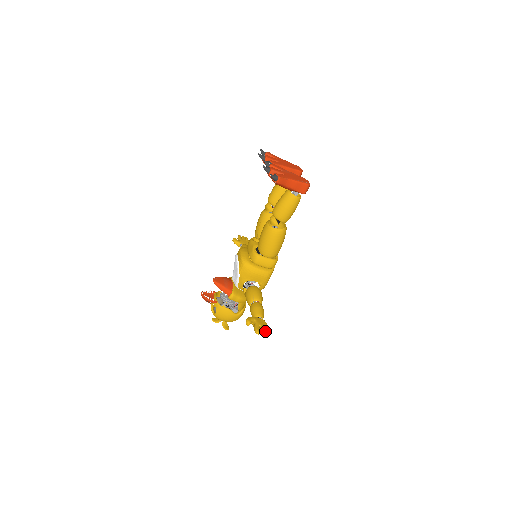
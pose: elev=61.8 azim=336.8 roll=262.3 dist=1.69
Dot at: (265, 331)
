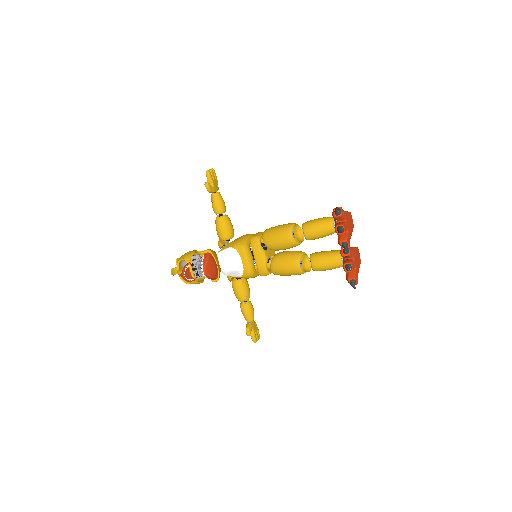
Dot at: (258, 335)
